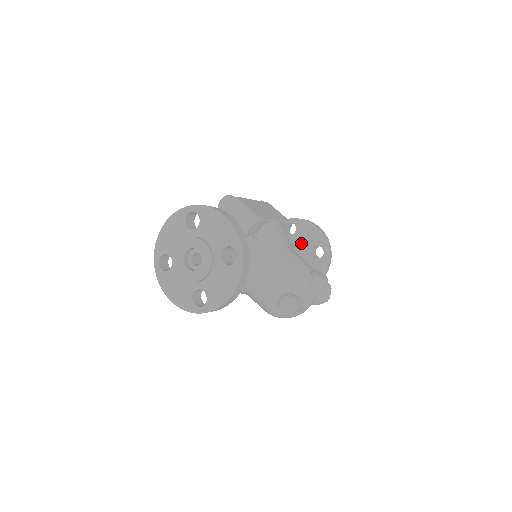
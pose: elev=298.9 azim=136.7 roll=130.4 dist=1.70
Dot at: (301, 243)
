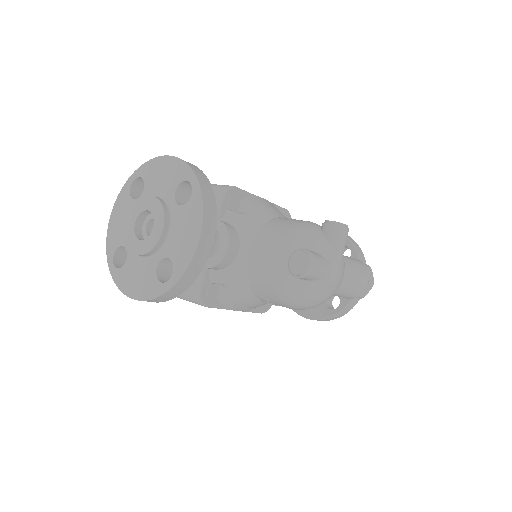
Dot at: occluded
